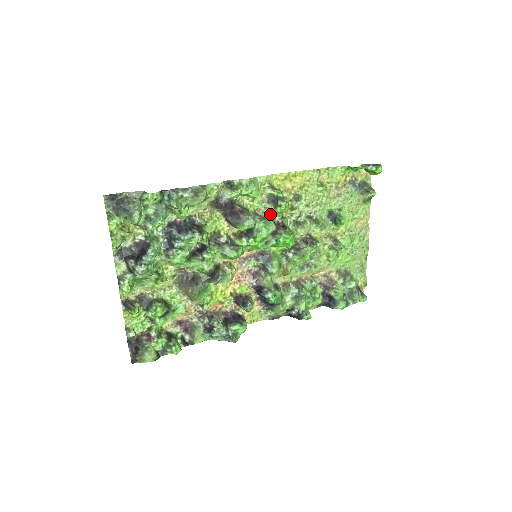
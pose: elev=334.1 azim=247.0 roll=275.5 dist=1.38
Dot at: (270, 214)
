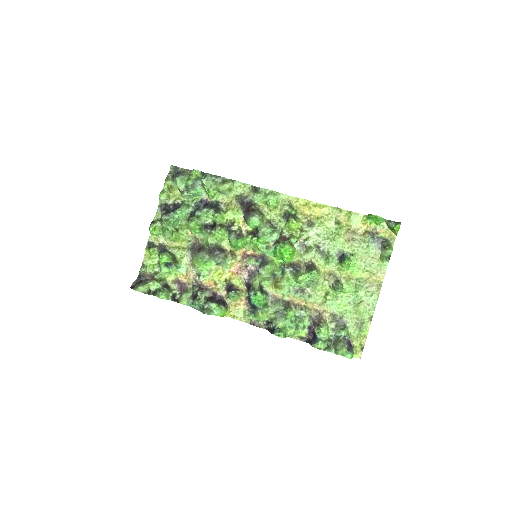
Dot at: (281, 227)
